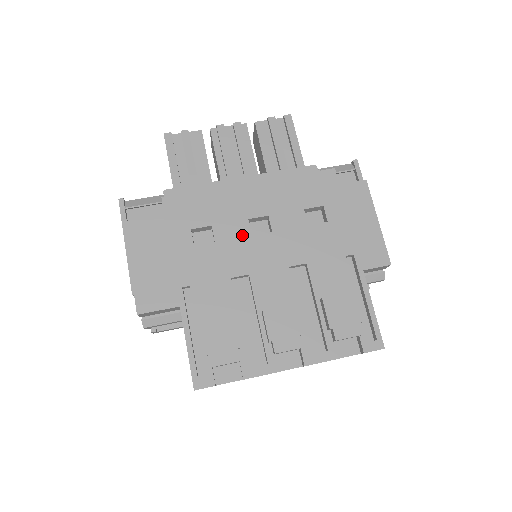
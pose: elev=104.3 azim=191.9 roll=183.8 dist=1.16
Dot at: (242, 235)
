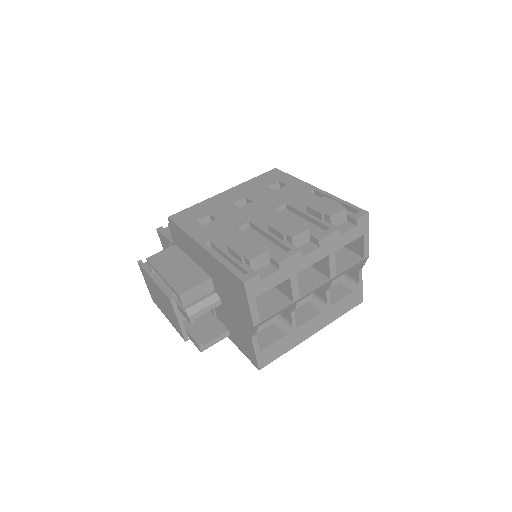
Dot at: (233, 210)
